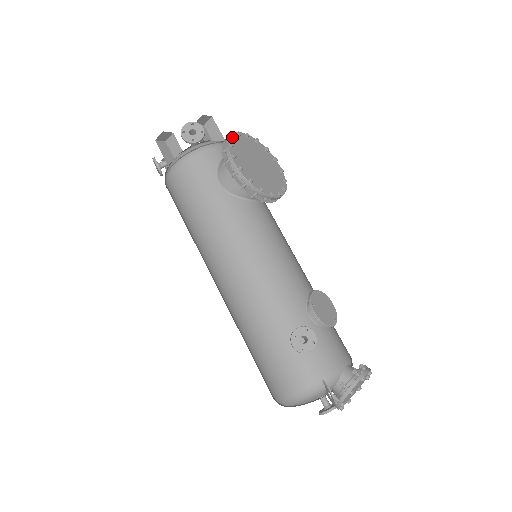
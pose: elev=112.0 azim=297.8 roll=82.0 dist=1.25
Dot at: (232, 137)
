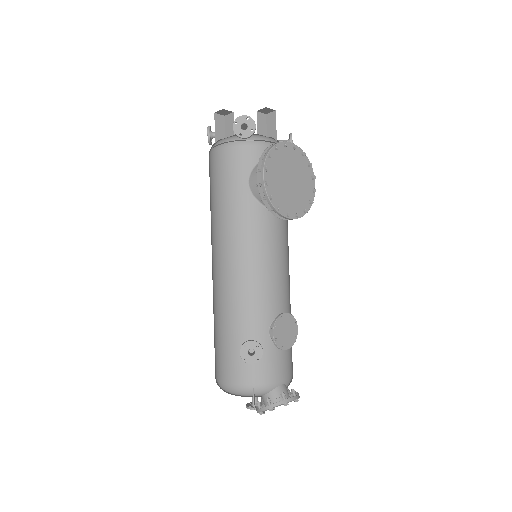
Dot at: (276, 148)
